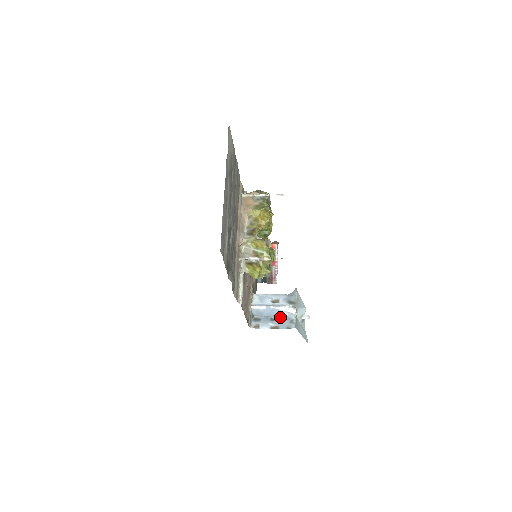
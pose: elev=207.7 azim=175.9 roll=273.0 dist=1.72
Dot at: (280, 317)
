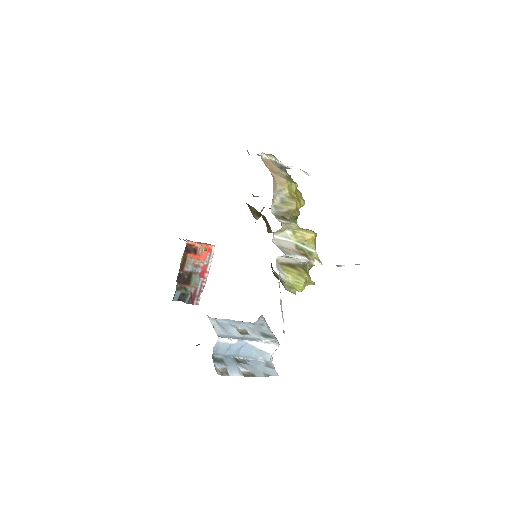
Dot at: (248, 357)
